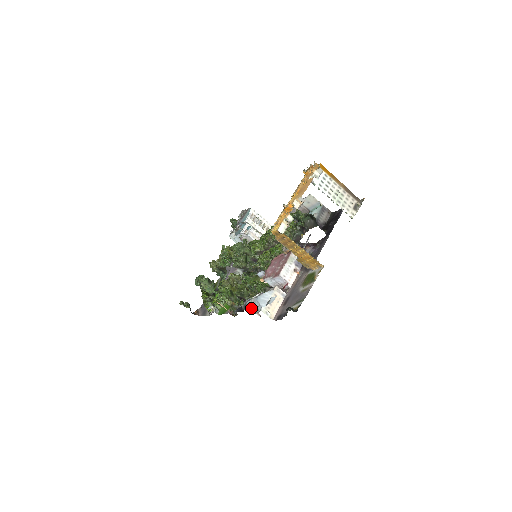
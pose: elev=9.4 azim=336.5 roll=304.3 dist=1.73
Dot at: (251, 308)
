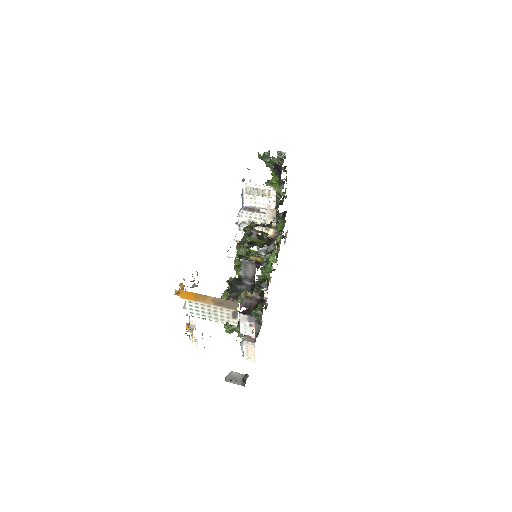
Dot at: occluded
